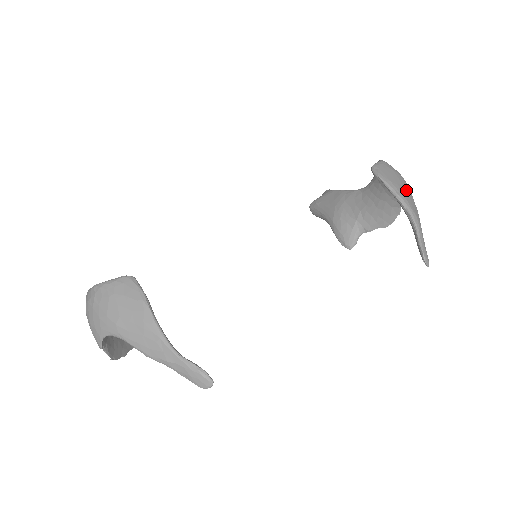
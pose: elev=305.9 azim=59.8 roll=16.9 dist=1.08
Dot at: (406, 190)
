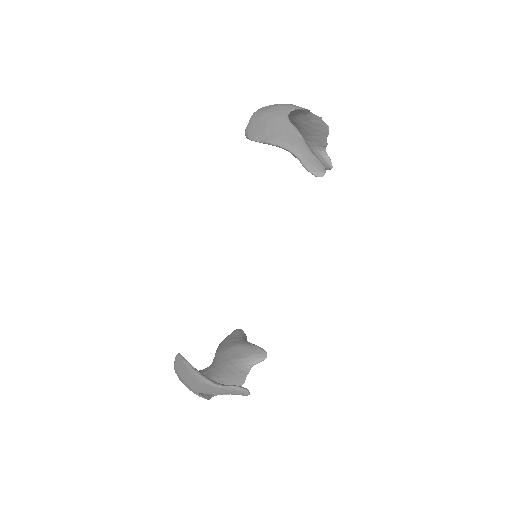
Dot at: (275, 125)
